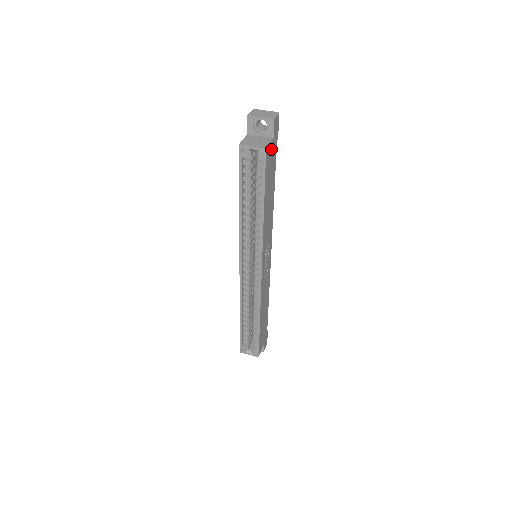
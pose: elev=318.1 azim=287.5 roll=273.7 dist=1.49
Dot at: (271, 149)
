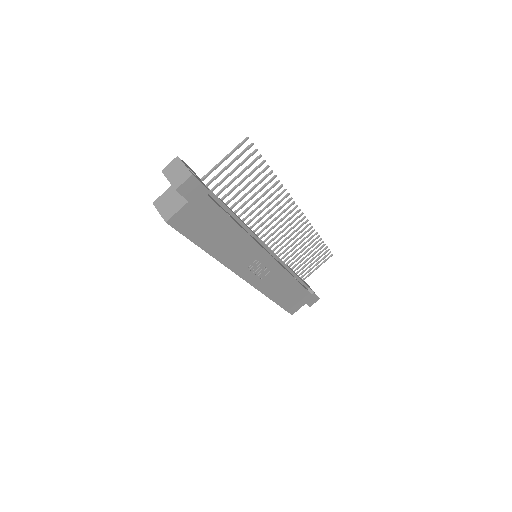
Dot at: (189, 211)
